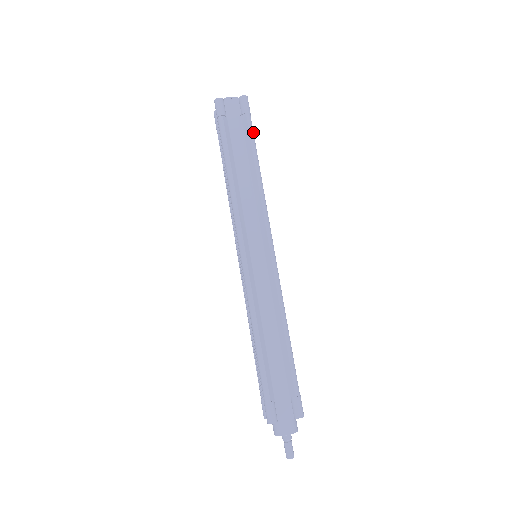
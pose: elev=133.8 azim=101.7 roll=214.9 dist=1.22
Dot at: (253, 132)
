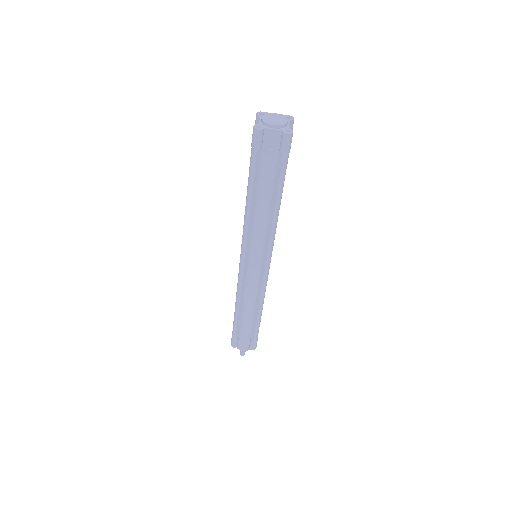
Dot at: (285, 171)
